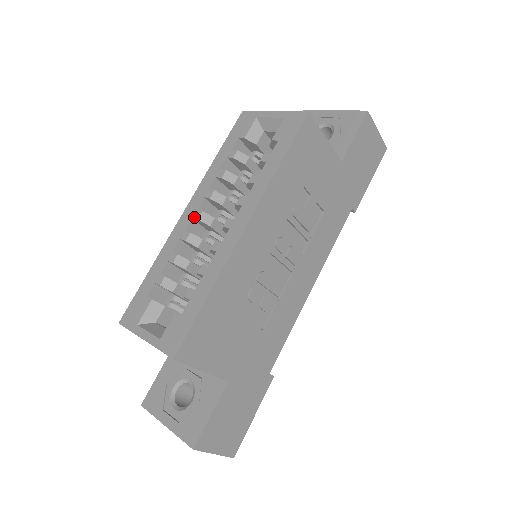
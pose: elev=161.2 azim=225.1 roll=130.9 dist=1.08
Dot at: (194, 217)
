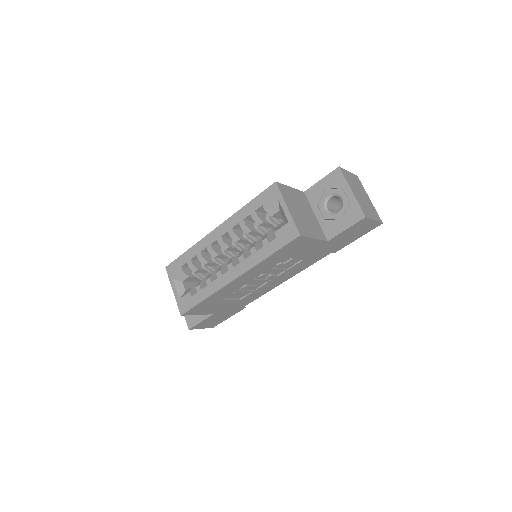
Dot at: (218, 240)
